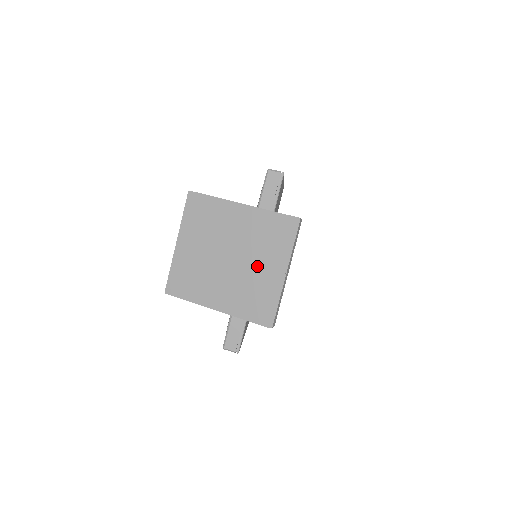
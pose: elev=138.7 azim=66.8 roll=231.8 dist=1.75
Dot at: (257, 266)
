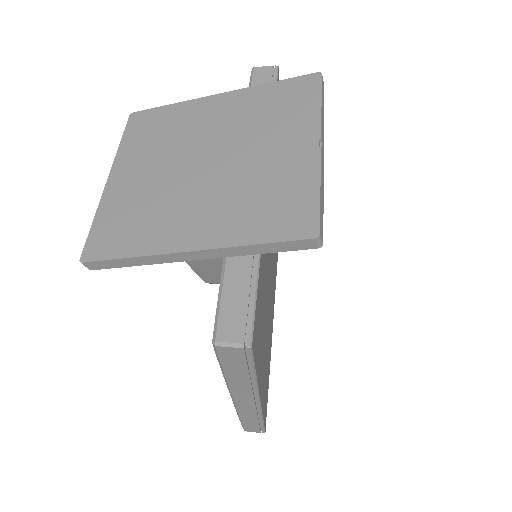
Dot at: (261, 153)
